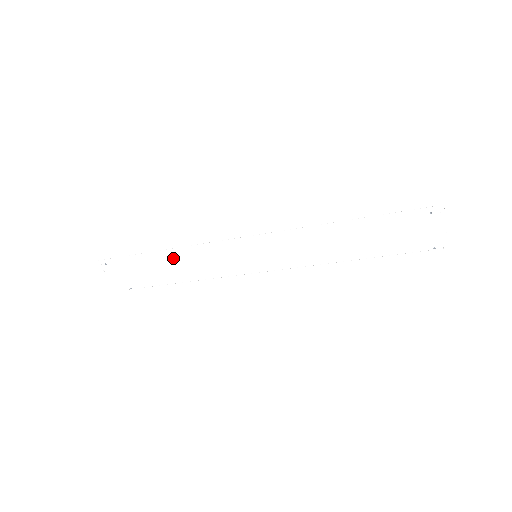
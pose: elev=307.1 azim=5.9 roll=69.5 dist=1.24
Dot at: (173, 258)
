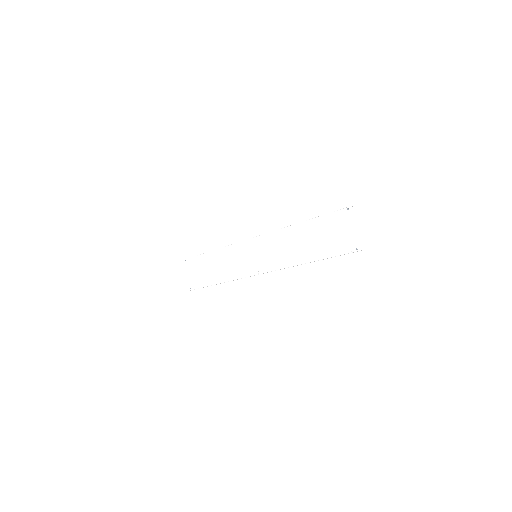
Dot at: (216, 256)
